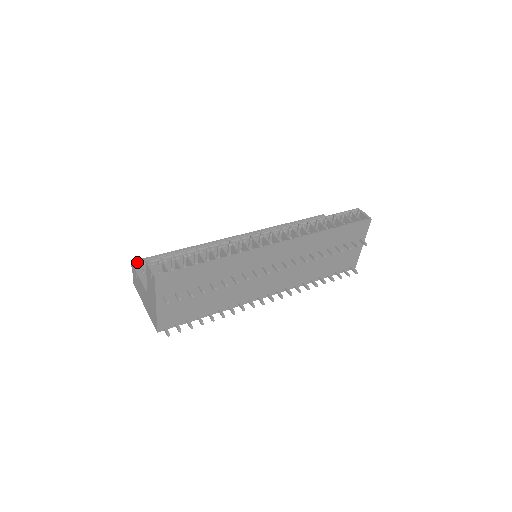
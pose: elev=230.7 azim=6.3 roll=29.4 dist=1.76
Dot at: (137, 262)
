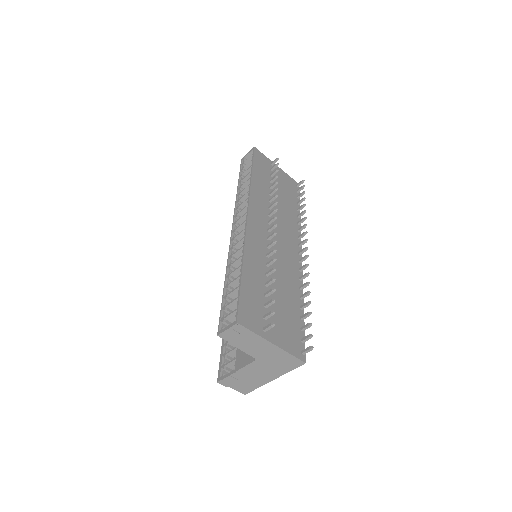
Dot at: (220, 376)
